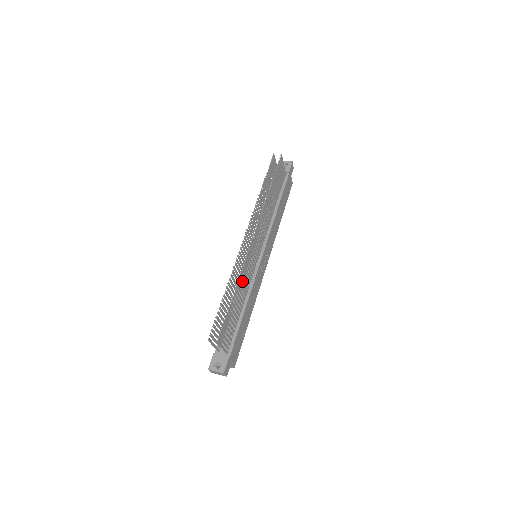
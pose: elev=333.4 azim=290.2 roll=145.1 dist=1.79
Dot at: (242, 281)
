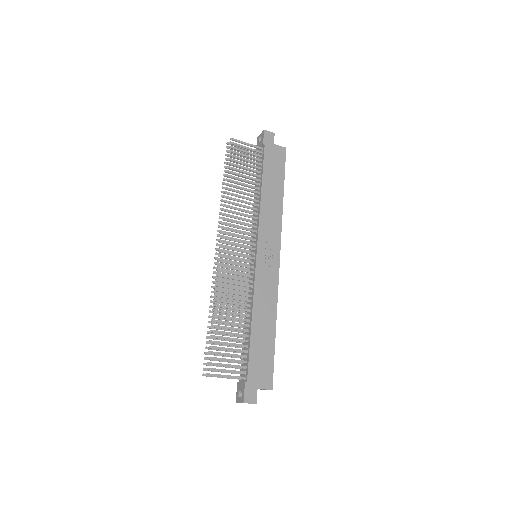
Dot at: (226, 296)
